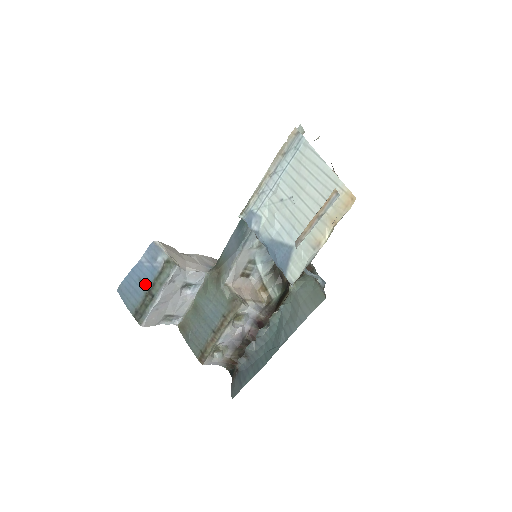
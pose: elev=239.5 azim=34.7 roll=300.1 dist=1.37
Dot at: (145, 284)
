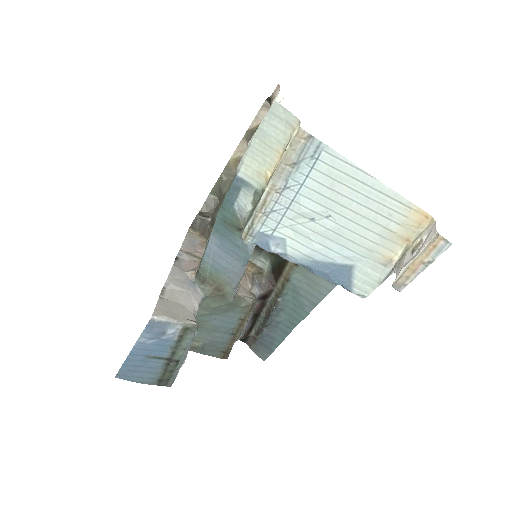
Dot at: (159, 357)
